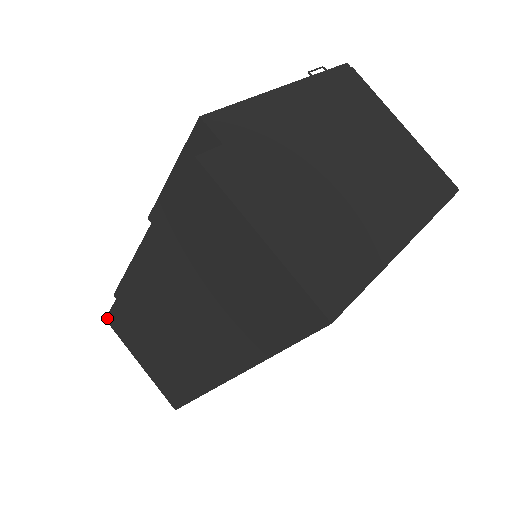
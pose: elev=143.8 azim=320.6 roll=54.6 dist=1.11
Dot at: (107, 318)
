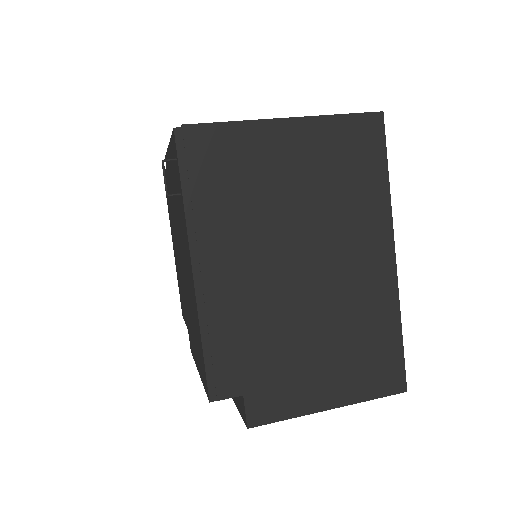
Dot at: occluded
